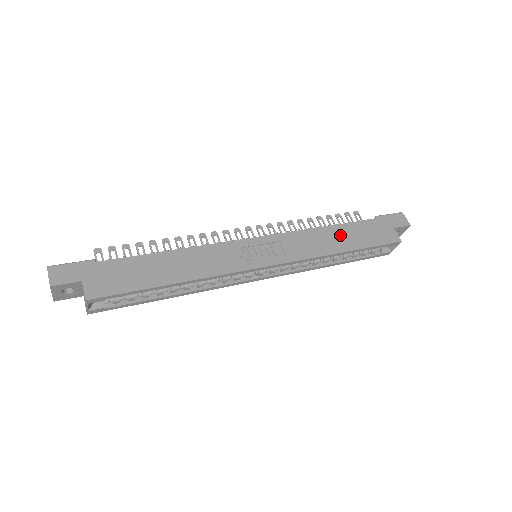
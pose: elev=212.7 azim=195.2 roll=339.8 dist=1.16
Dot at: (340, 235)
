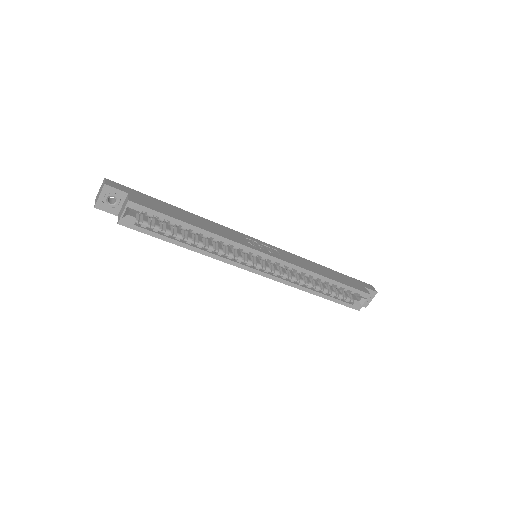
Dot at: (323, 270)
